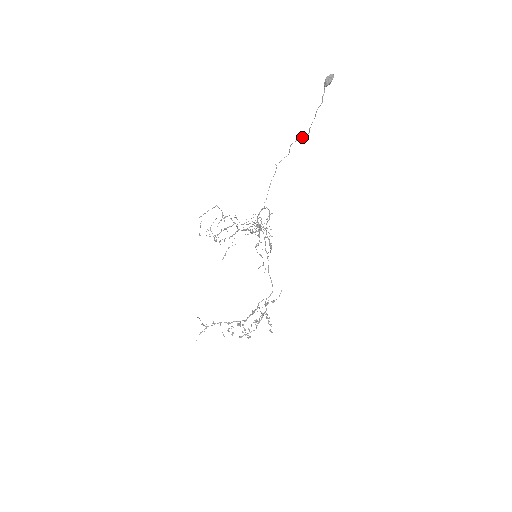
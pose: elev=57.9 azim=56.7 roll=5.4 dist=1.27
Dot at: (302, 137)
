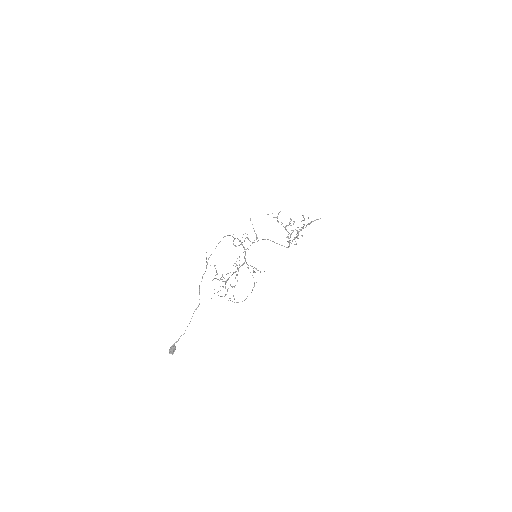
Dot at: (199, 294)
